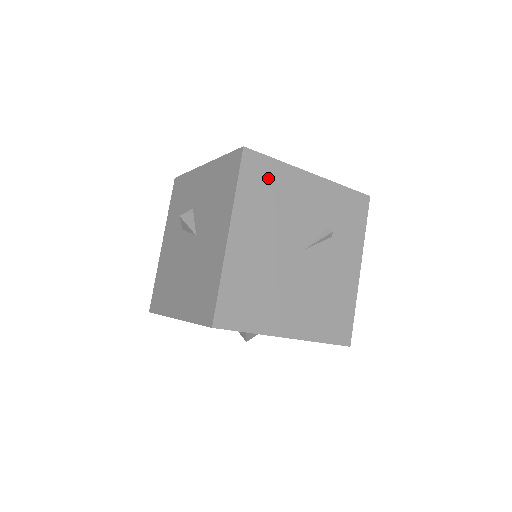
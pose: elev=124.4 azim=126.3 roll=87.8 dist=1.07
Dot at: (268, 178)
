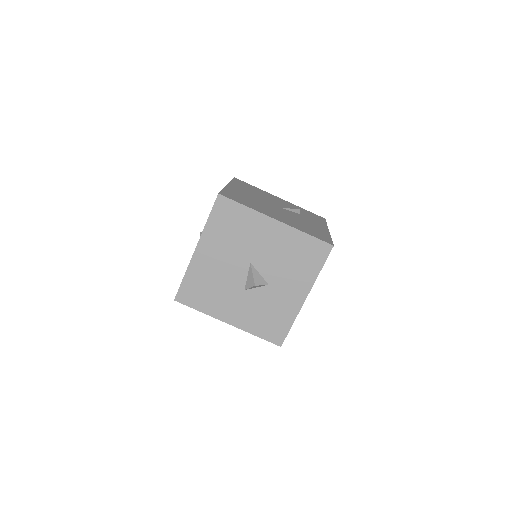
Dot at: (251, 187)
